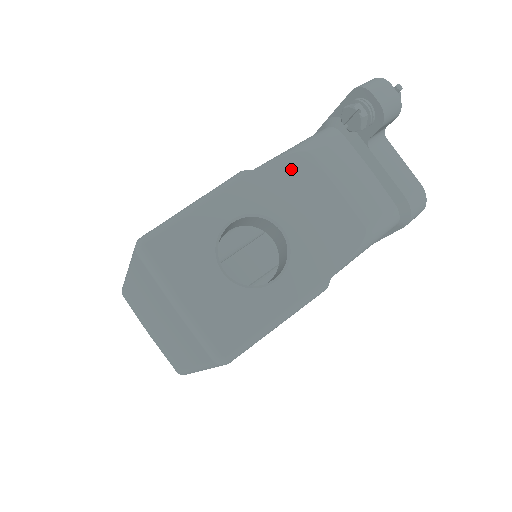
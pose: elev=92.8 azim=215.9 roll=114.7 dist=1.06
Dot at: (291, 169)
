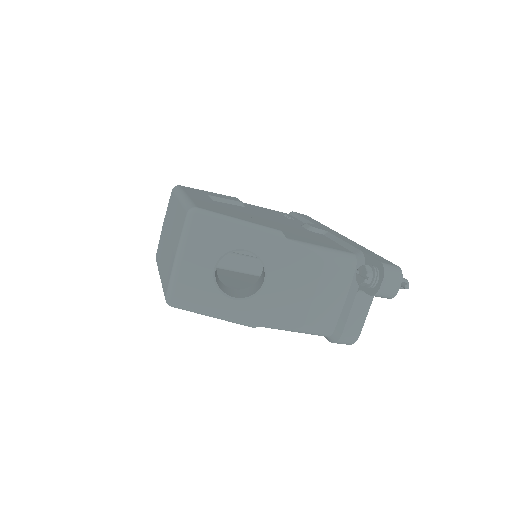
Dot at: (305, 260)
